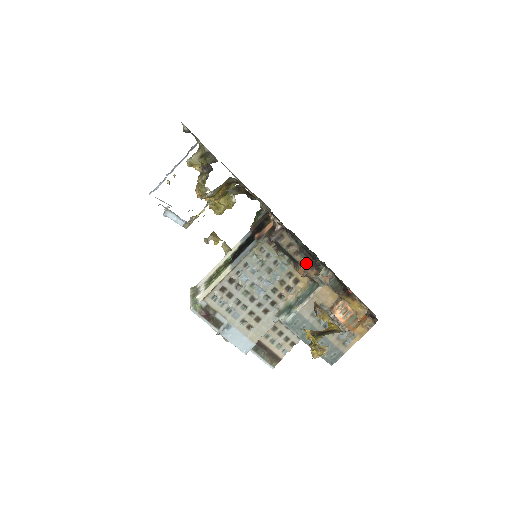
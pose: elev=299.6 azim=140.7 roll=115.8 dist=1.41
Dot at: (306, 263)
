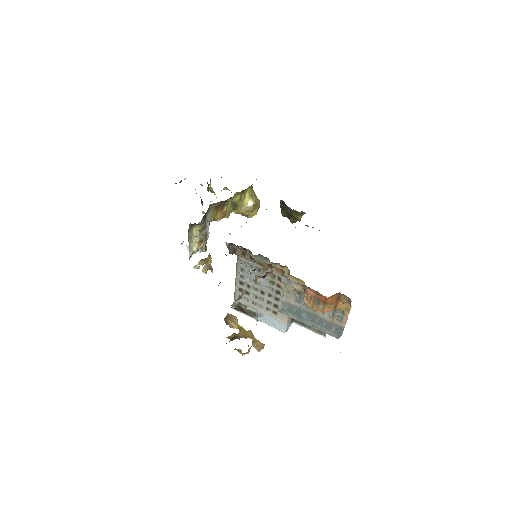
Dot at: (262, 263)
